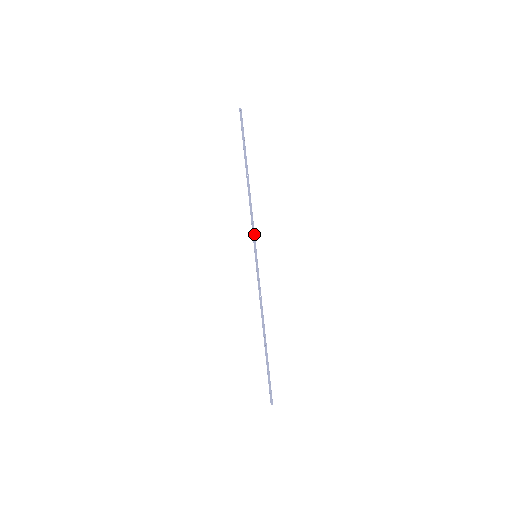
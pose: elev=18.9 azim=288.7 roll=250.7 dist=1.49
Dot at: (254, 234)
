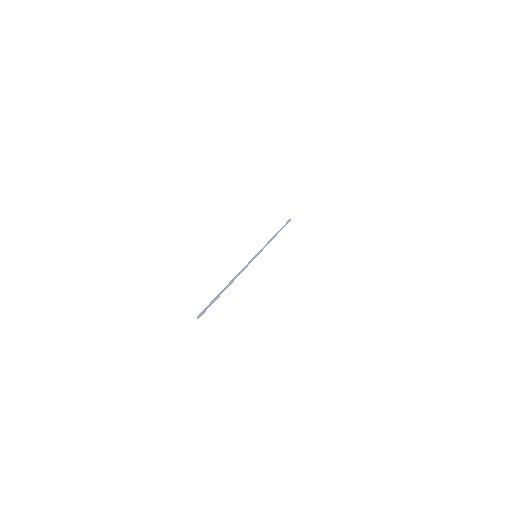
Dot at: (262, 249)
